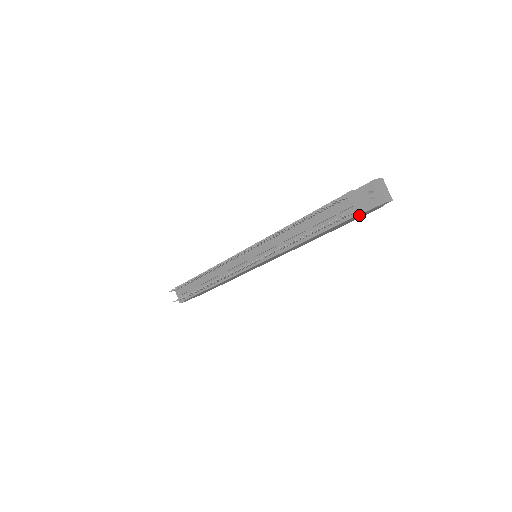
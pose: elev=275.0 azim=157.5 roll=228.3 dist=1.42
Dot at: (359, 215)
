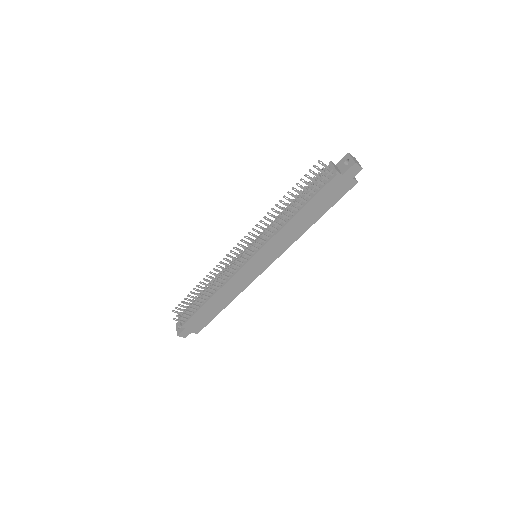
Dot at: (338, 180)
